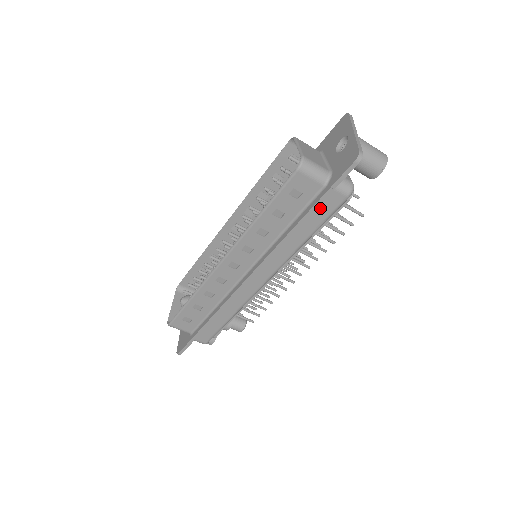
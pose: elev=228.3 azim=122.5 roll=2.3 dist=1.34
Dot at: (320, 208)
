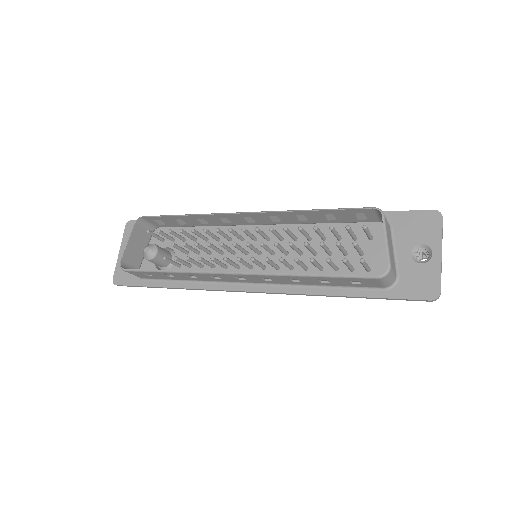
Dot at: occluded
